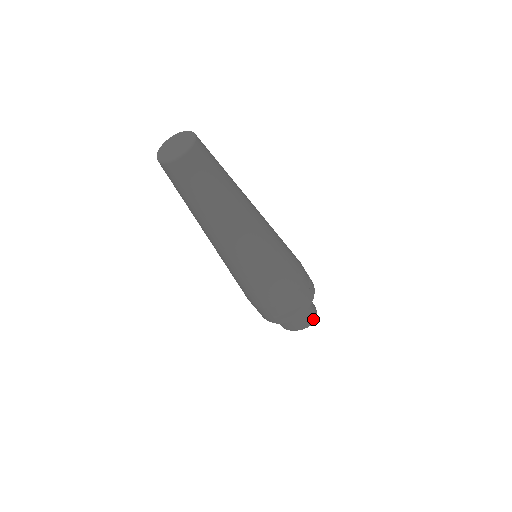
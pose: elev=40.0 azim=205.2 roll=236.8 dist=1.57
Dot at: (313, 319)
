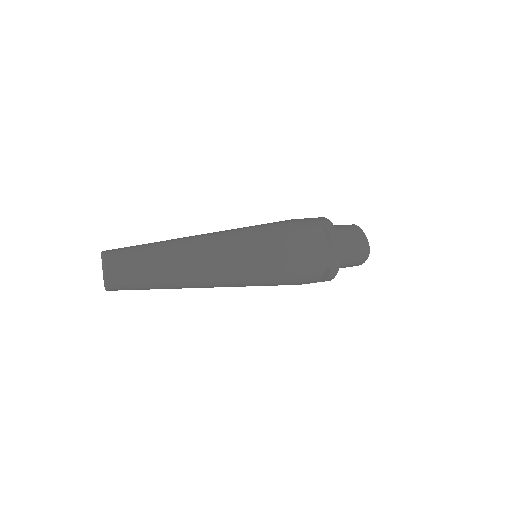
Dot at: (364, 254)
